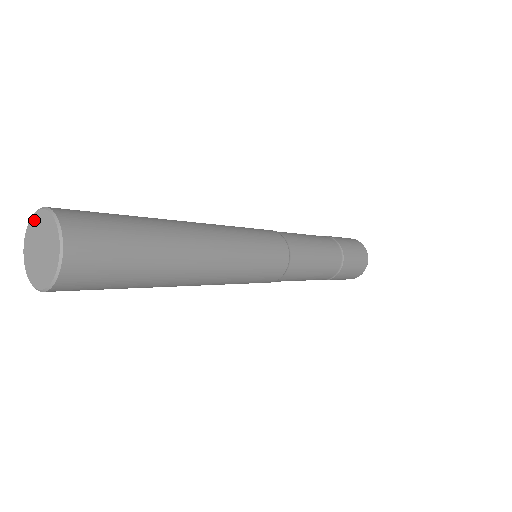
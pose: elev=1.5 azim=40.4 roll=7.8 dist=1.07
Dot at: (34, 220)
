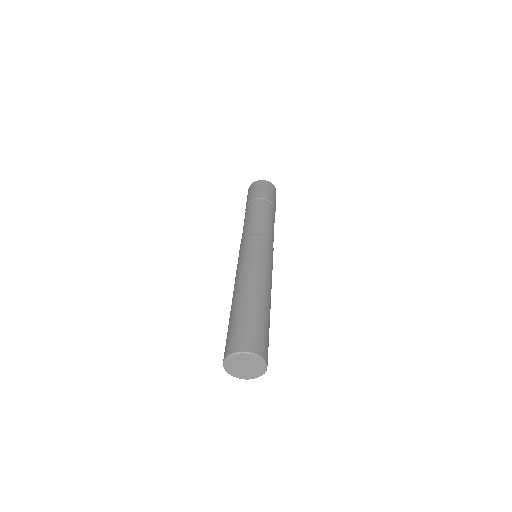
Dot at: (228, 362)
